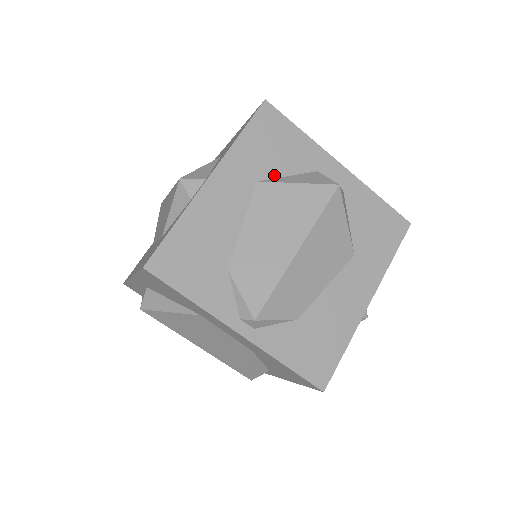
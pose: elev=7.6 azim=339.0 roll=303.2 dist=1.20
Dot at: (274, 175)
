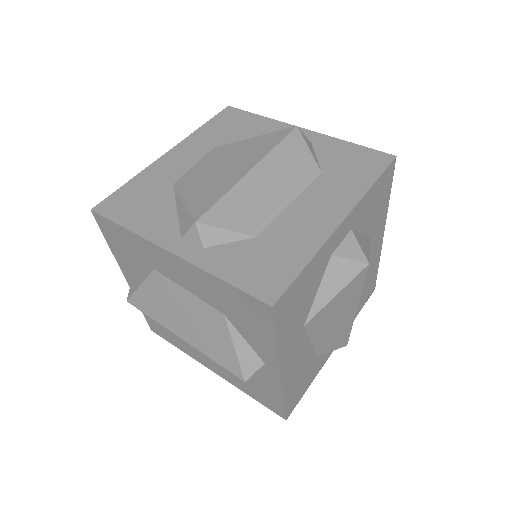
Dot at: (310, 307)
